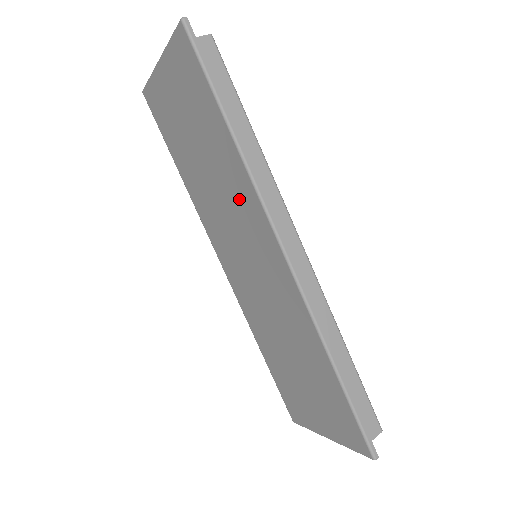
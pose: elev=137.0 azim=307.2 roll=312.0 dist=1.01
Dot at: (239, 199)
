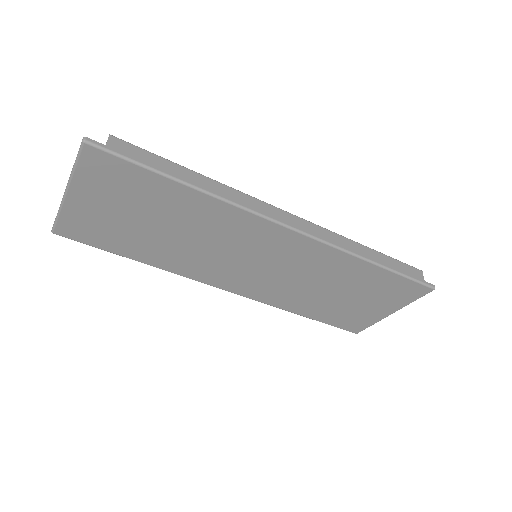
Dot at: (224, 227)
